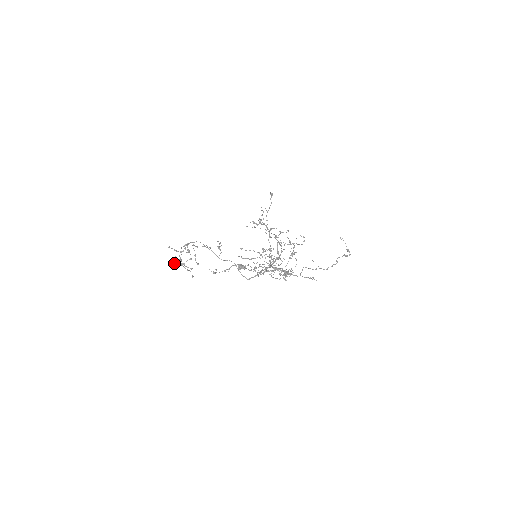
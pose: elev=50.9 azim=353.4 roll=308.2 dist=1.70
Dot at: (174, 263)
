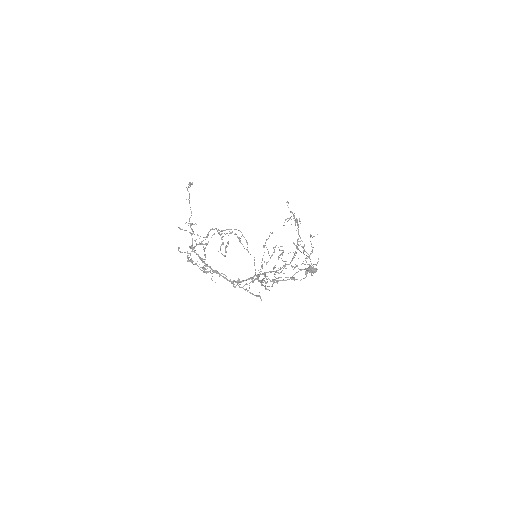
Dot at: occluded
